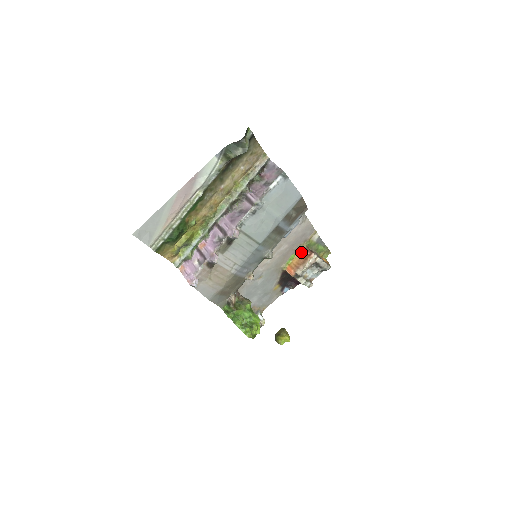
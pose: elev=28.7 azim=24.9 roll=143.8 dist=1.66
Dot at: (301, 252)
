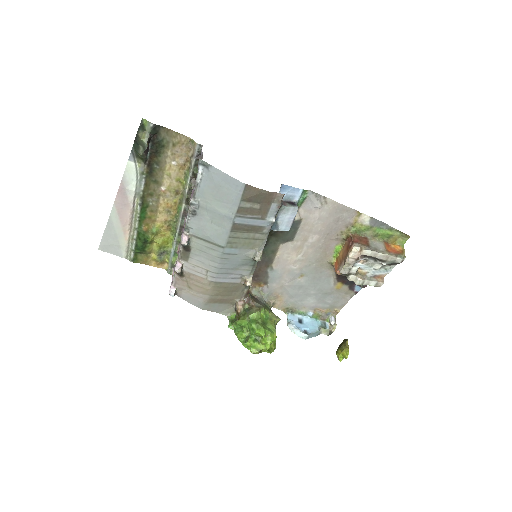
Dot at: (346, 242)
